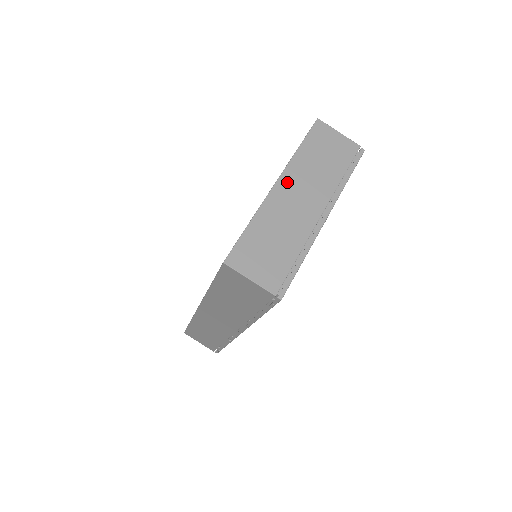
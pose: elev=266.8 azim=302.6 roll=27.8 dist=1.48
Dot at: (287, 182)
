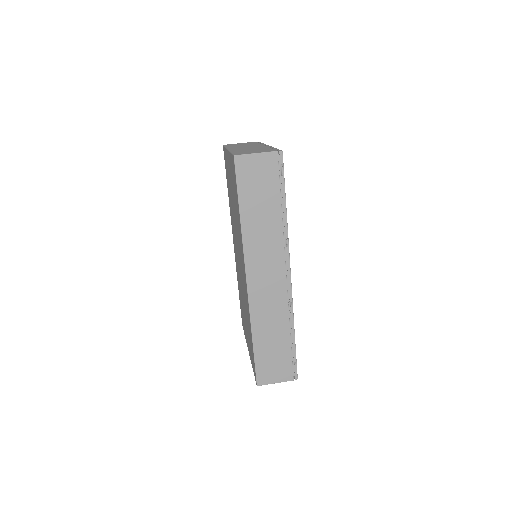
Dot at: (233, 148)
